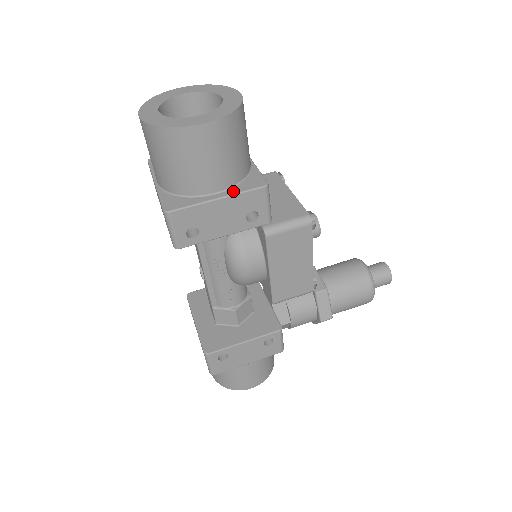
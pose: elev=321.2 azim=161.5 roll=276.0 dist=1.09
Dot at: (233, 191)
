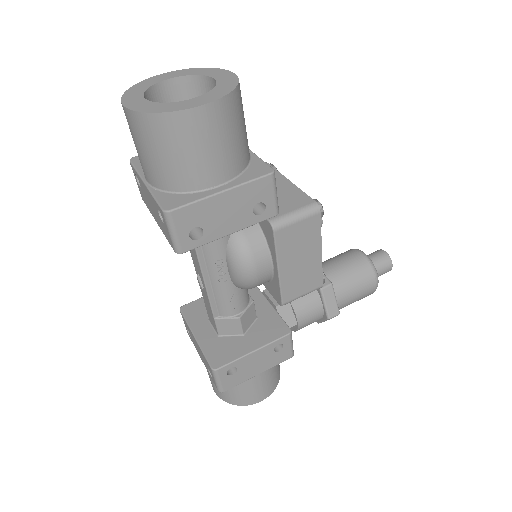
Dot at: (237, 182)
